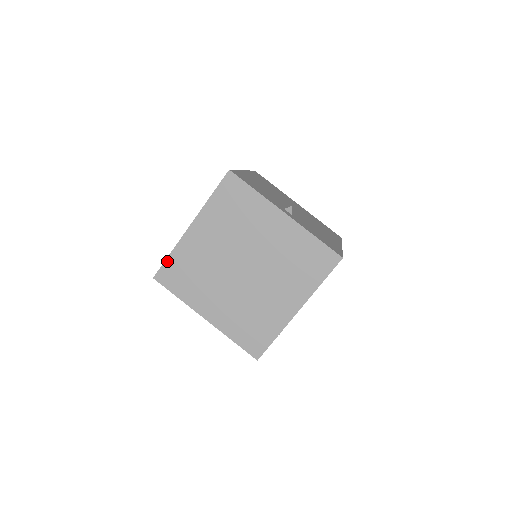
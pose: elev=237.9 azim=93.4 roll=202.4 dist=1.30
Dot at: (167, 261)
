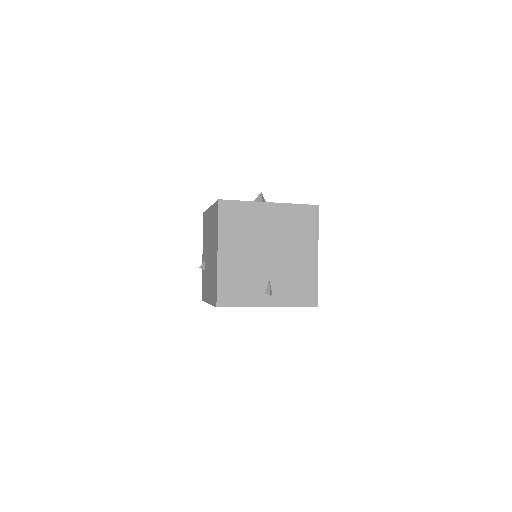
Dot at: occluded
